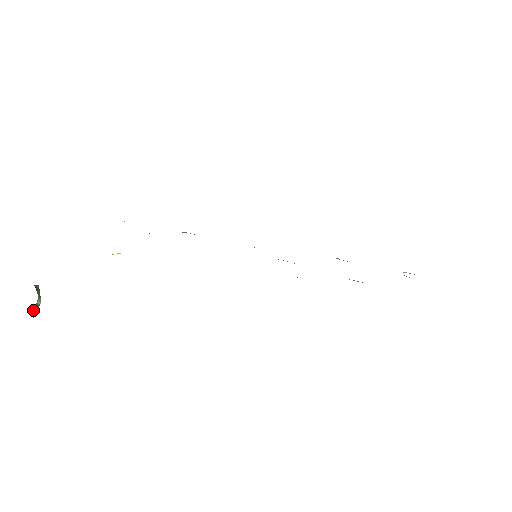
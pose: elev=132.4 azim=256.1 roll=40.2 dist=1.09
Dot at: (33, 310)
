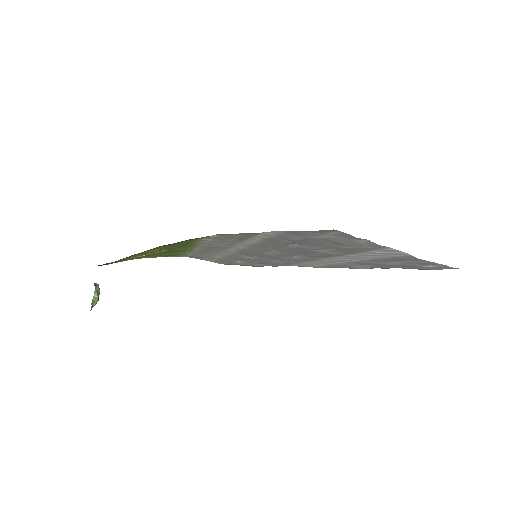
Dot at: (92, 301)
